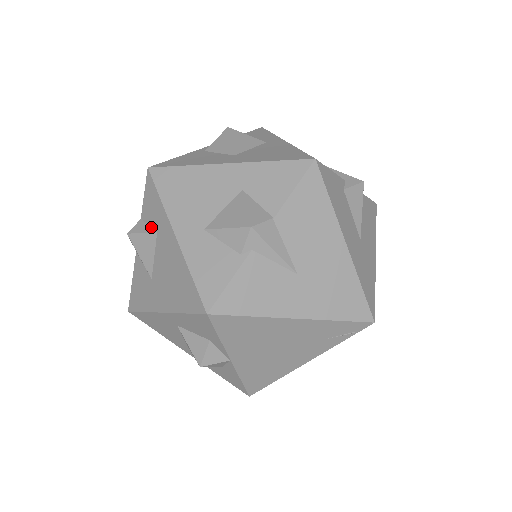
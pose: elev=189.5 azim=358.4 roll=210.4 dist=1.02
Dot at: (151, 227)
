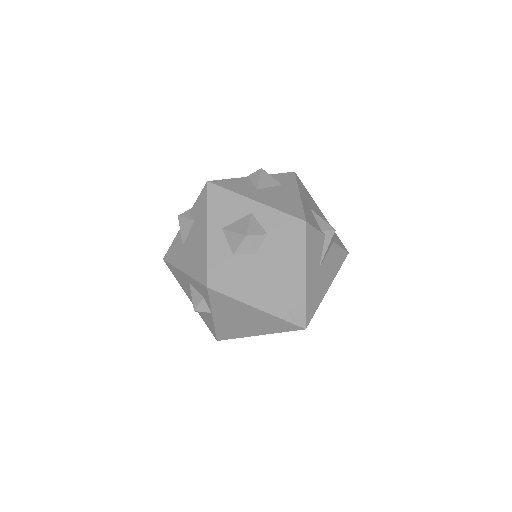
Dot at: (278, 181)
